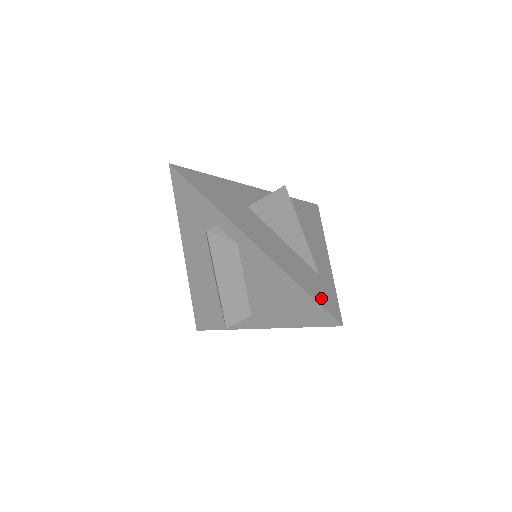
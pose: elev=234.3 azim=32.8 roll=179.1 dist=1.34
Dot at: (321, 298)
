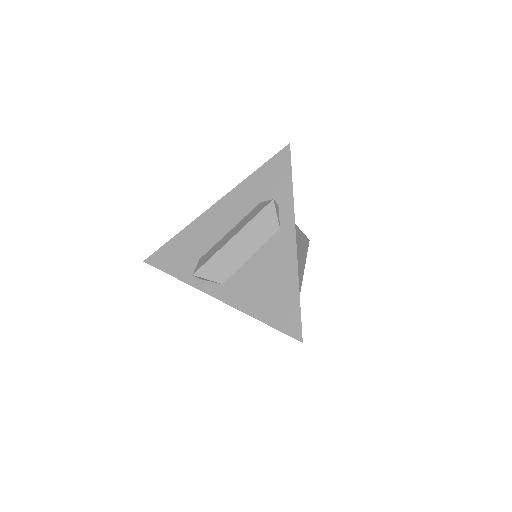
Dot at: occluded
